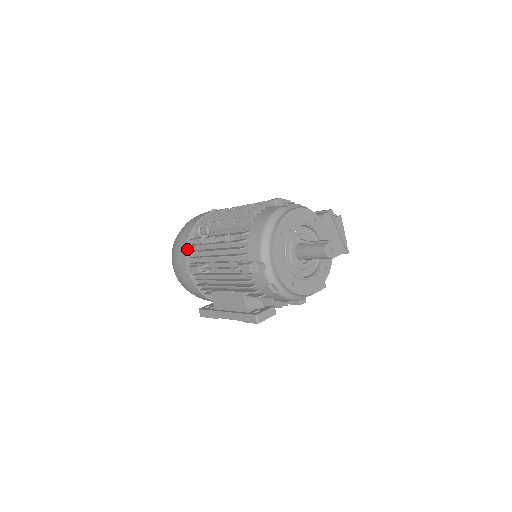
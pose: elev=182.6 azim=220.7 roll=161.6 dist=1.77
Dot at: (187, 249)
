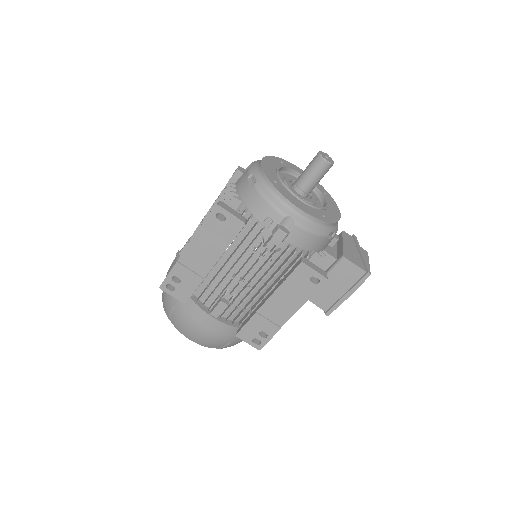
Dot at: occluded
